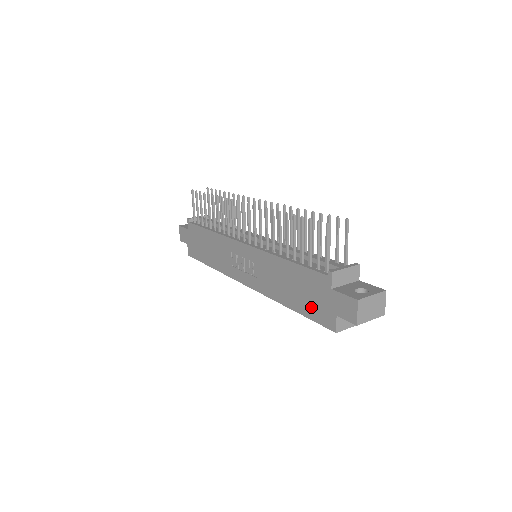
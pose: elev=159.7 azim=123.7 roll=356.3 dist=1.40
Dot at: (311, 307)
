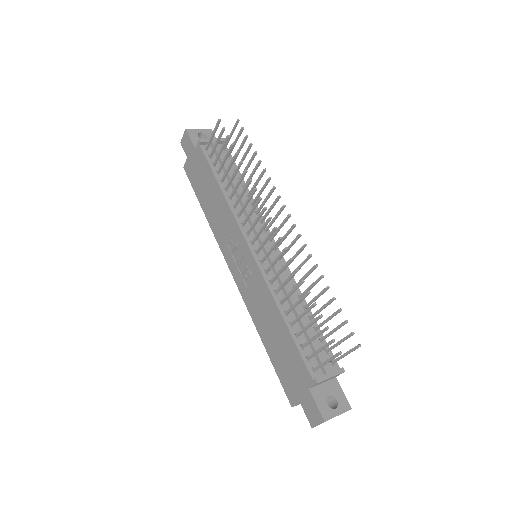
Dot at: (283, 371)
